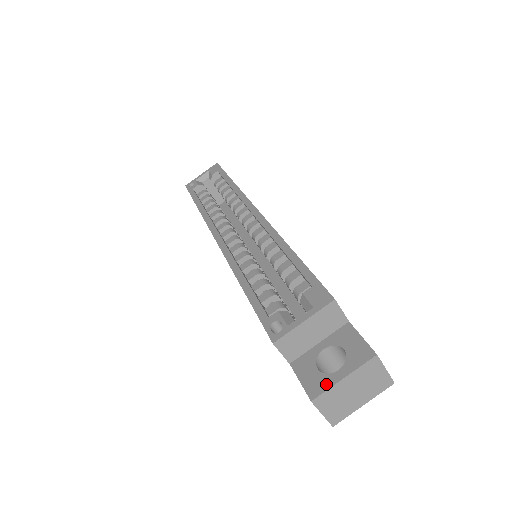
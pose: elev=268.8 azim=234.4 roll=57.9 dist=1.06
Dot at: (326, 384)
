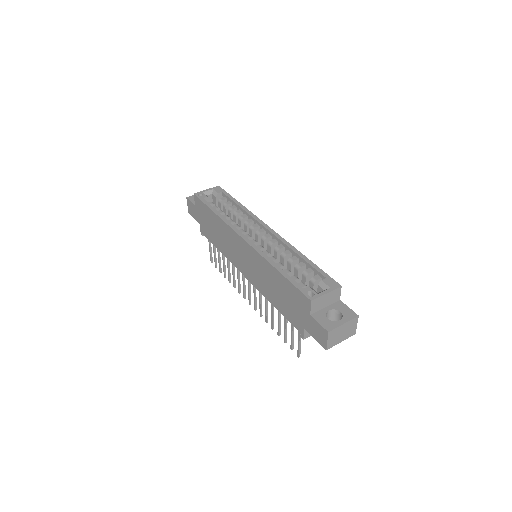
Dot at: (335, 325)
